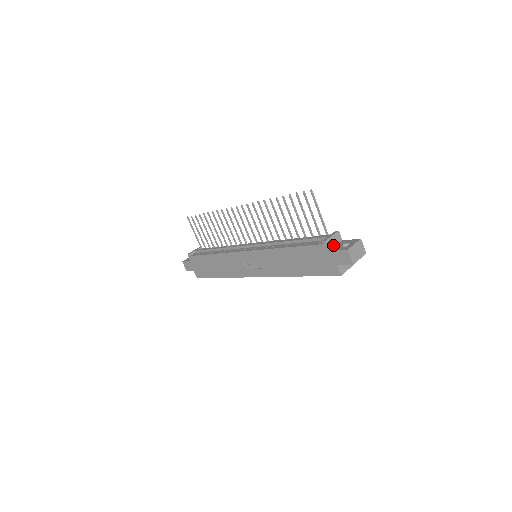
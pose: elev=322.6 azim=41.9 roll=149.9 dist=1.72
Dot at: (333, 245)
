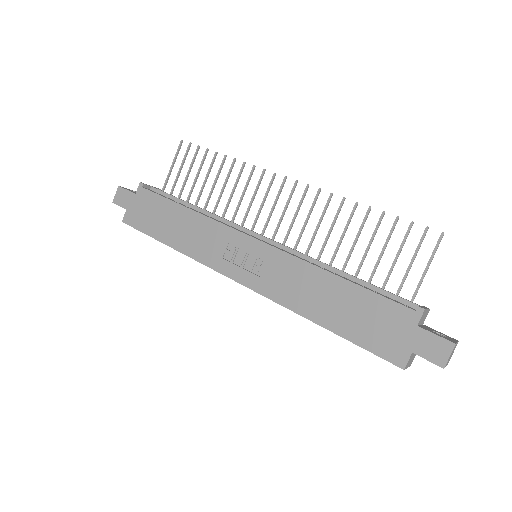
Dot at: (421, 322)
